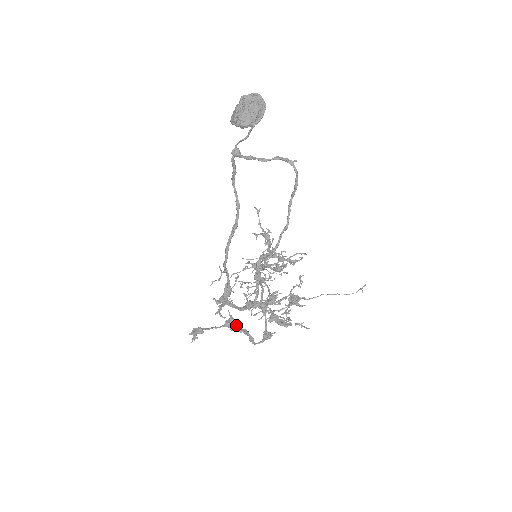
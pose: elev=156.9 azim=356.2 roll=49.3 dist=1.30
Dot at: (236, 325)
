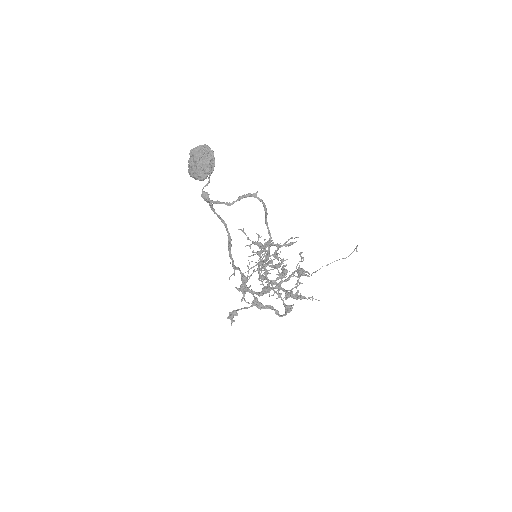
Dot at: (261, 304)
